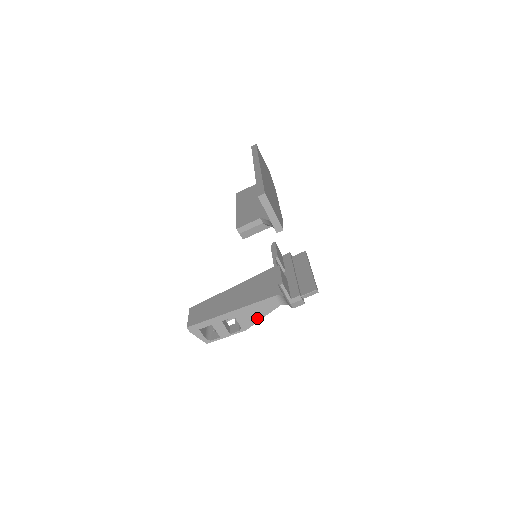
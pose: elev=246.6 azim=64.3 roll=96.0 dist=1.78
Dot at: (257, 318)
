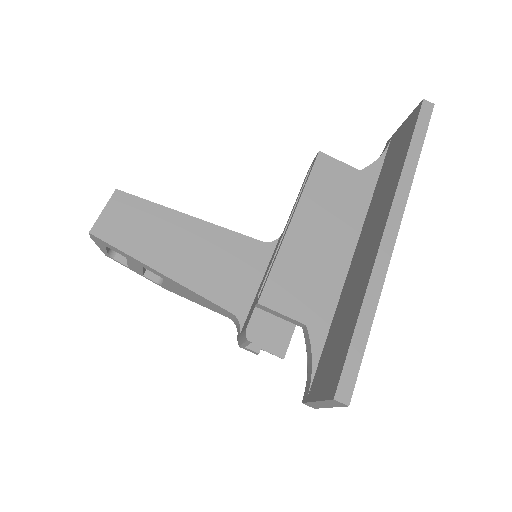
Dot at: (190, 298)
